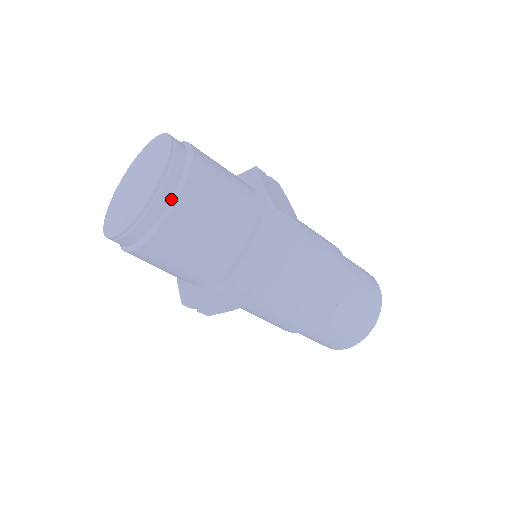
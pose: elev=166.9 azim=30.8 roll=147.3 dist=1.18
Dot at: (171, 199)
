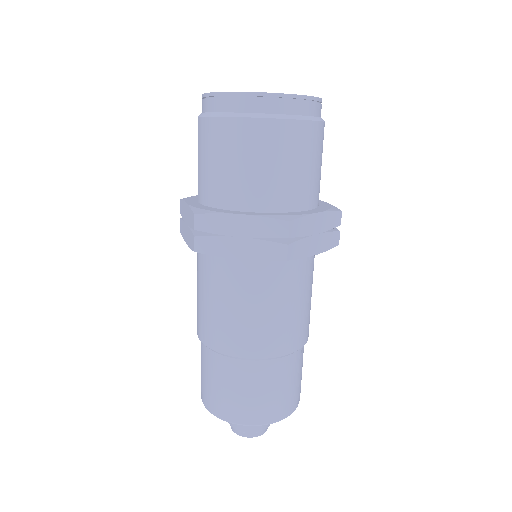
Dot at: (248, 113)
